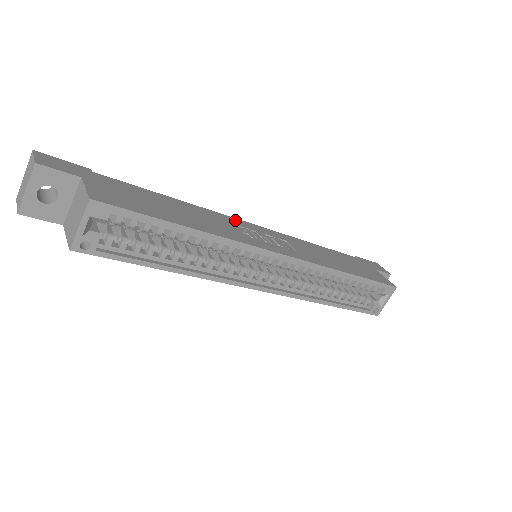
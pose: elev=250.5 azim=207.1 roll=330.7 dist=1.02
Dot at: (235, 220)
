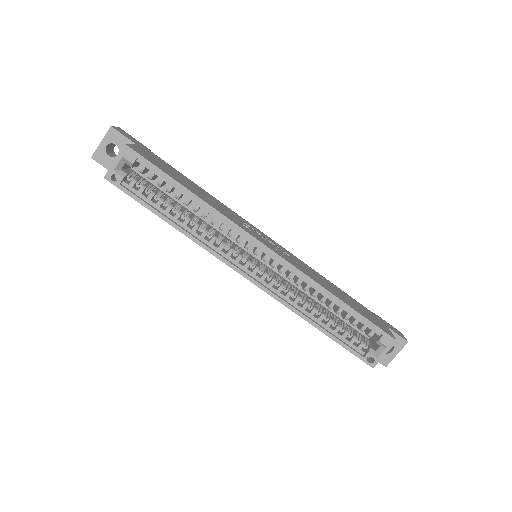
Dot at: (248, 223)
